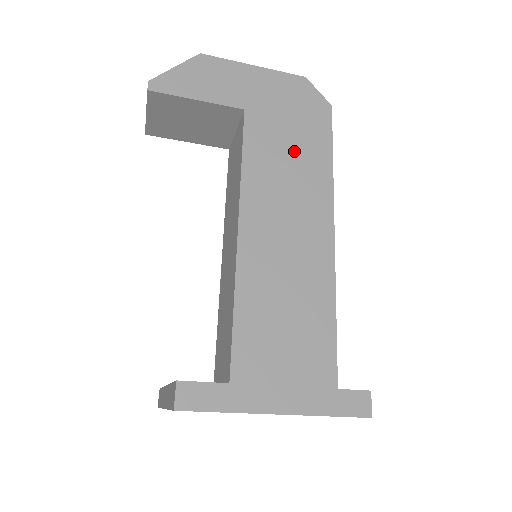
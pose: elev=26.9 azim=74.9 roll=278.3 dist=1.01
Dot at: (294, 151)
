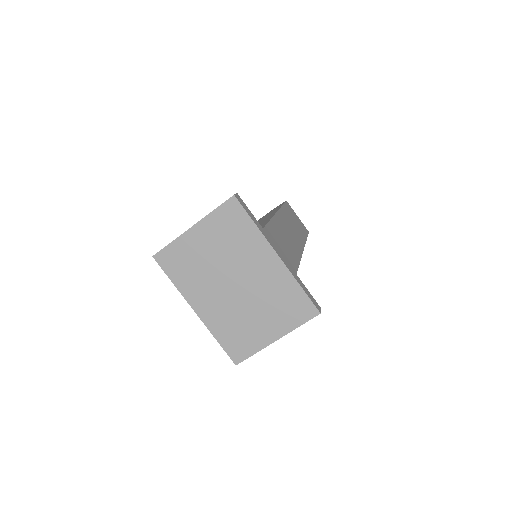
Dot at: occluded
